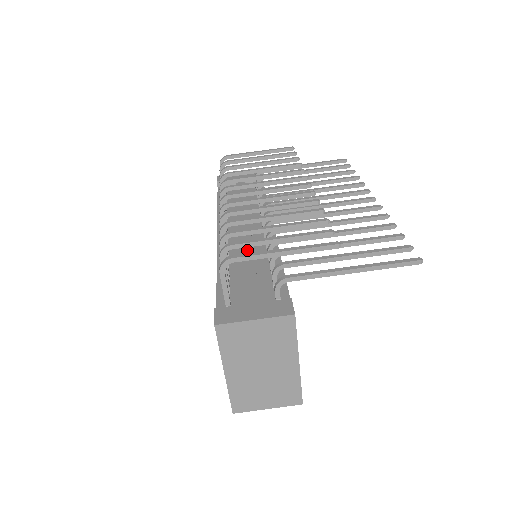
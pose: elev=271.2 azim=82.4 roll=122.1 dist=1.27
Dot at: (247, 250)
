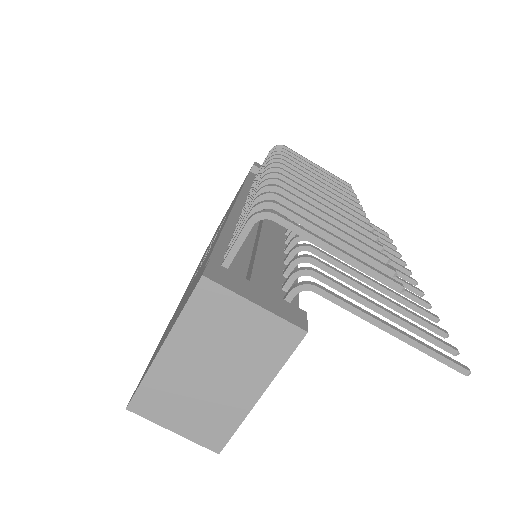
Dot at: (268, 235)
